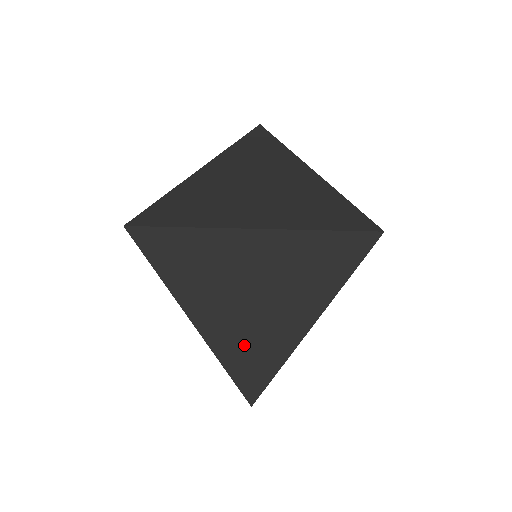
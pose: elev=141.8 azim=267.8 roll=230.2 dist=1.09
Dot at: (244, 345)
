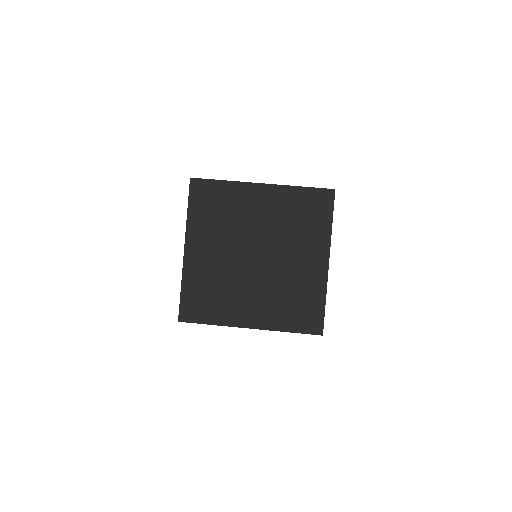
Dot at: (311, 296)
